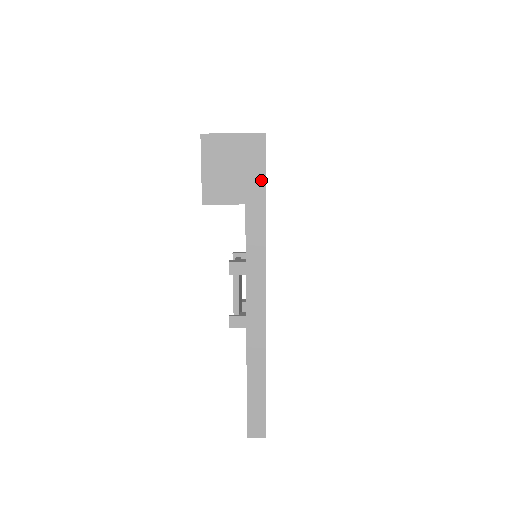
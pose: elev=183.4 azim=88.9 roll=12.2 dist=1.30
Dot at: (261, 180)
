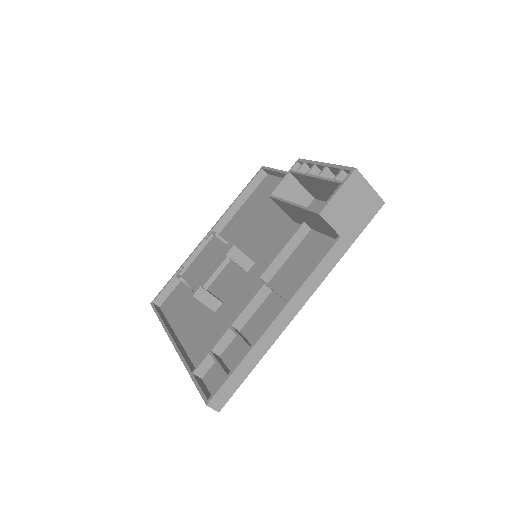
Dot at: (360, 229)
